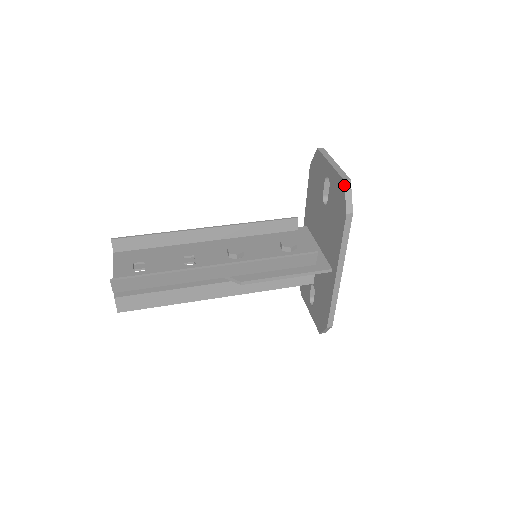
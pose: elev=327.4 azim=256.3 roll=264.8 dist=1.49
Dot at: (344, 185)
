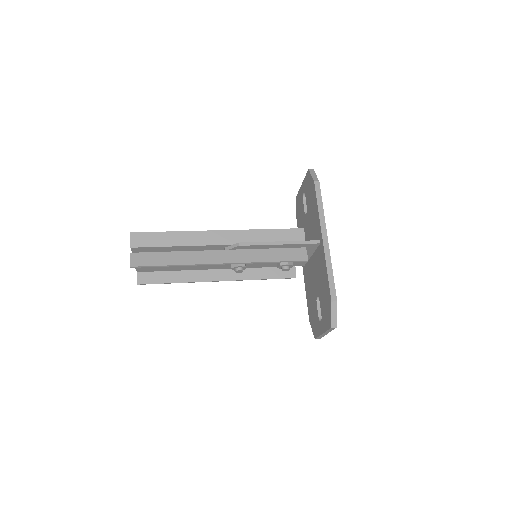
Dot at: (309, 171)
